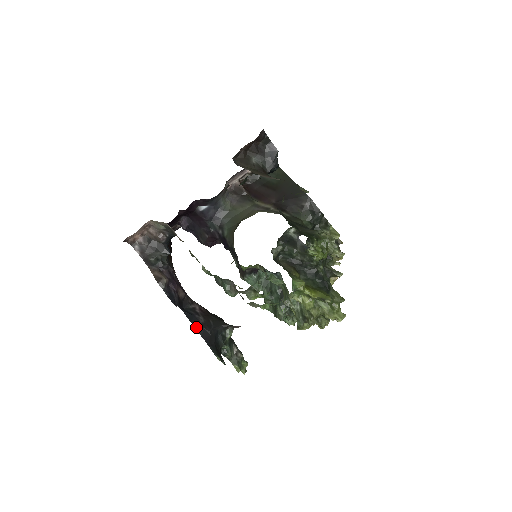
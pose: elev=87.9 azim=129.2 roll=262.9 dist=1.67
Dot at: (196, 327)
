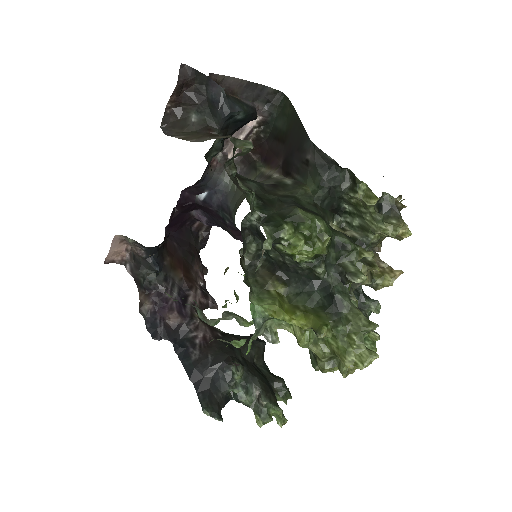
Dot at: (185, 366)
